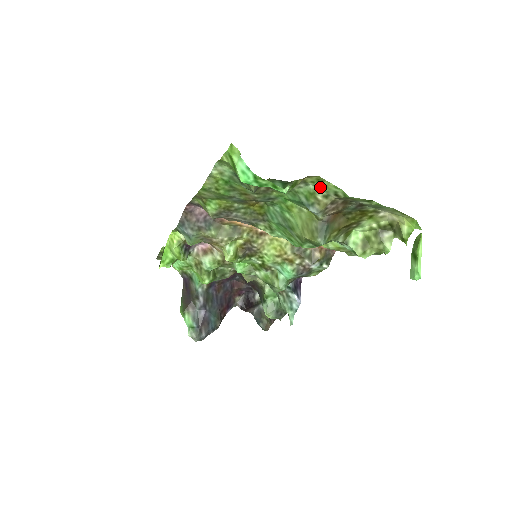
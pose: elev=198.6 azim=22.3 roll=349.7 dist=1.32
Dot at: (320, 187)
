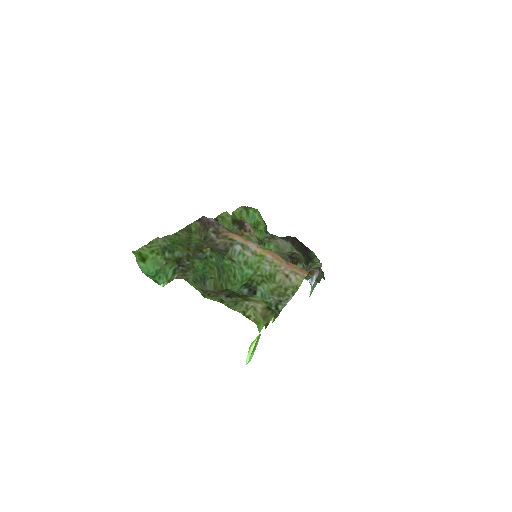
Dot at: (193, 281)
